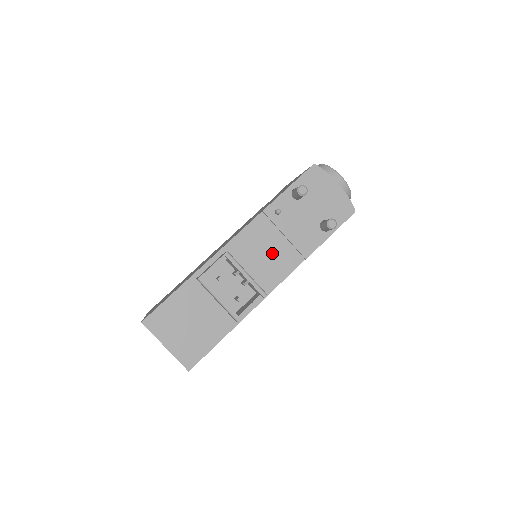
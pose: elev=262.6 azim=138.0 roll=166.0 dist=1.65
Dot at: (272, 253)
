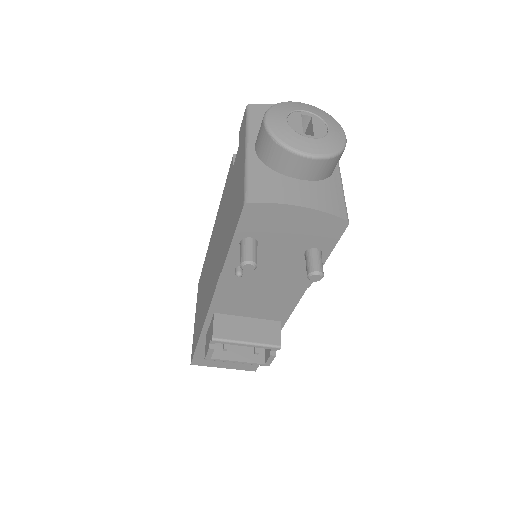
Dot at: (264, 296)
